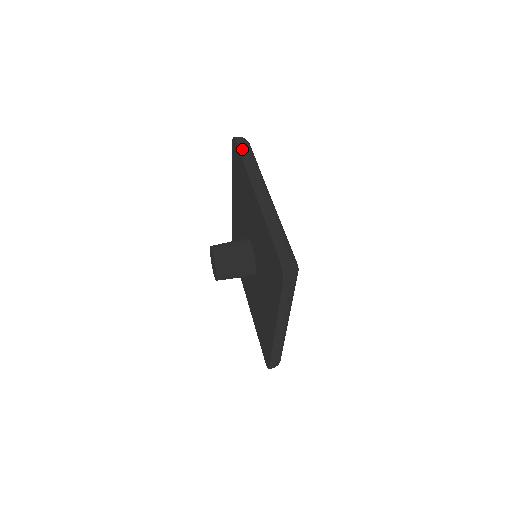
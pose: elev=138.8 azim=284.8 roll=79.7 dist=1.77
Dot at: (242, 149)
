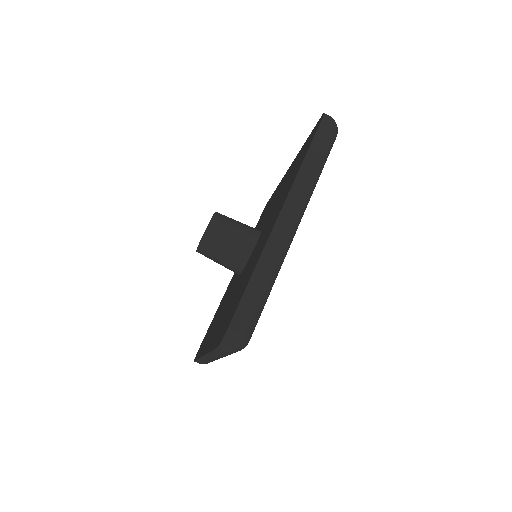
Dot at: (218, 353)
